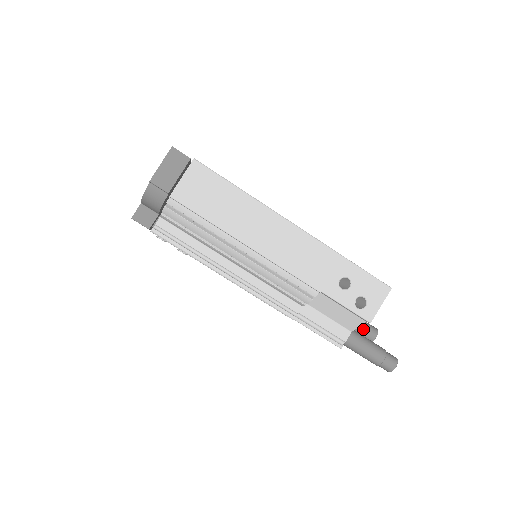
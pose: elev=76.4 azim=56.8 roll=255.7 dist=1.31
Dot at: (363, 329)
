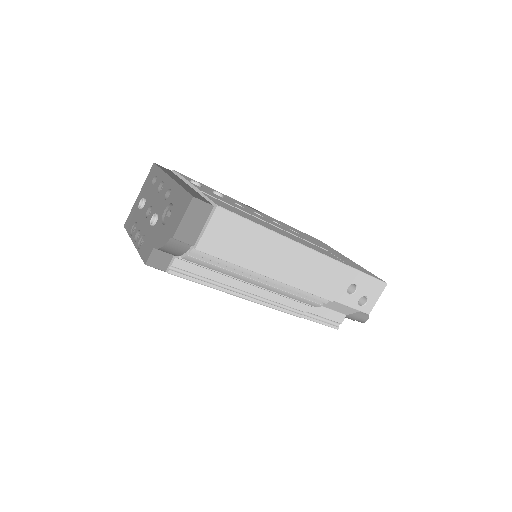
Dot at: occluded
